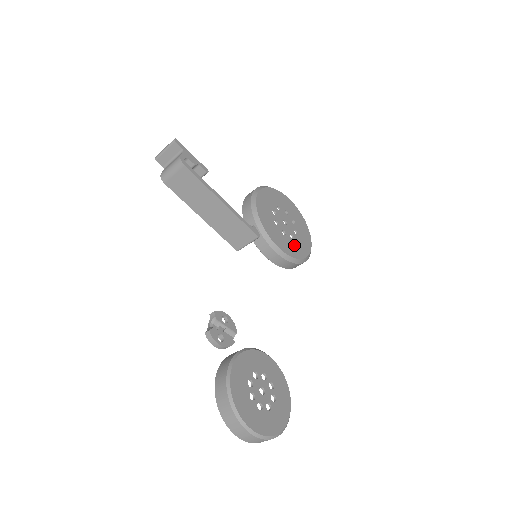
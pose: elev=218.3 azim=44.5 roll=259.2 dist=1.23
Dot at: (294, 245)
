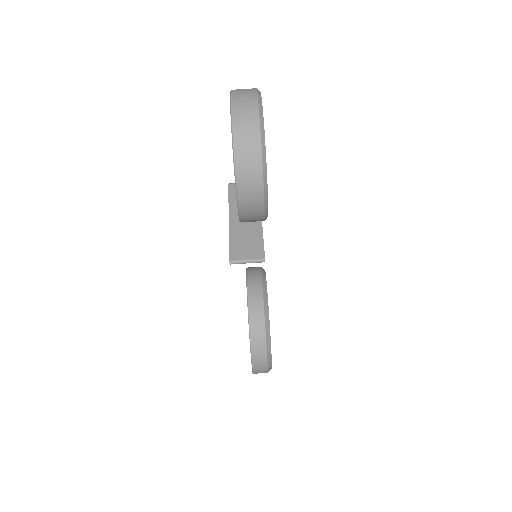
Dot at: occluded
